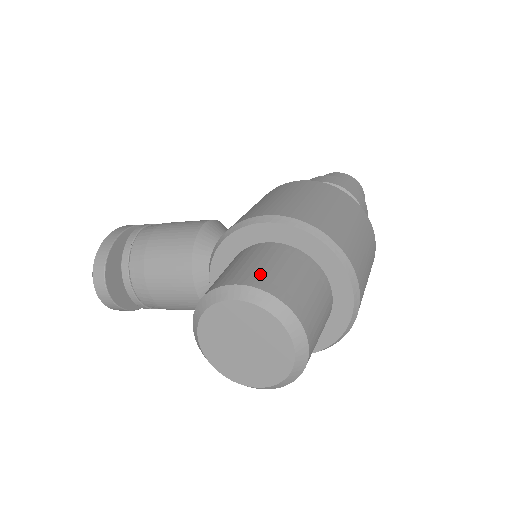
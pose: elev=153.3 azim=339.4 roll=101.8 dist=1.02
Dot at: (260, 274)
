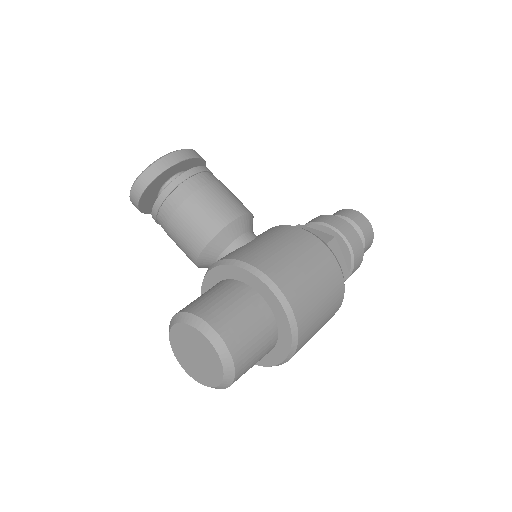
Dot at: (236, 331)
